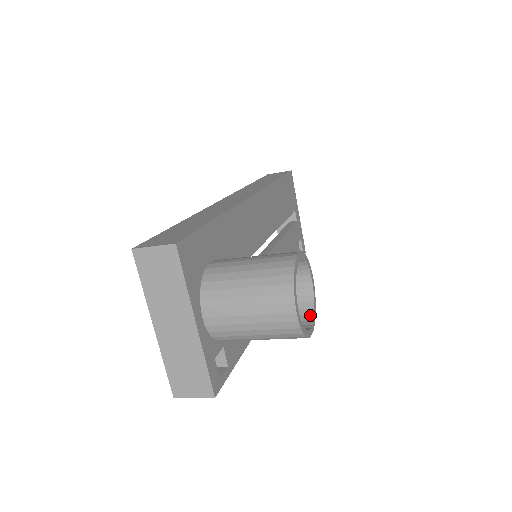
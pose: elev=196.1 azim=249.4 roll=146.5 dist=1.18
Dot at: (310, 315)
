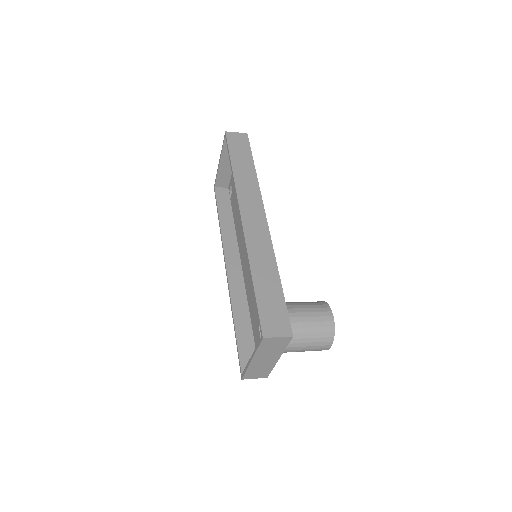
Dot at: occluded
